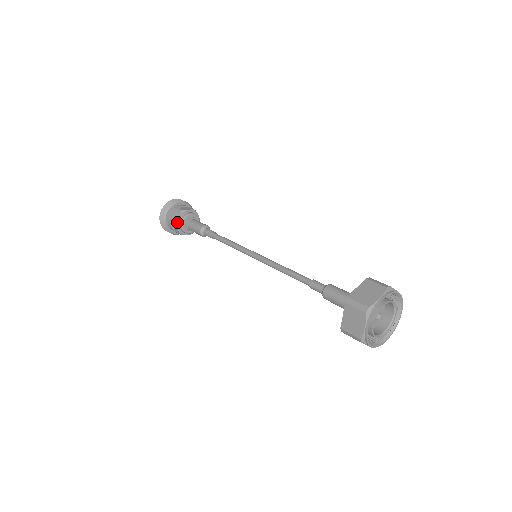
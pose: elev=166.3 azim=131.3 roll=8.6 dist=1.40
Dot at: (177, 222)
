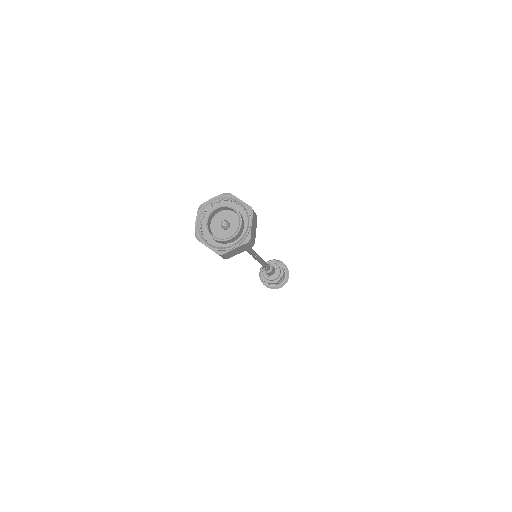
Dot at: (261, 270)
